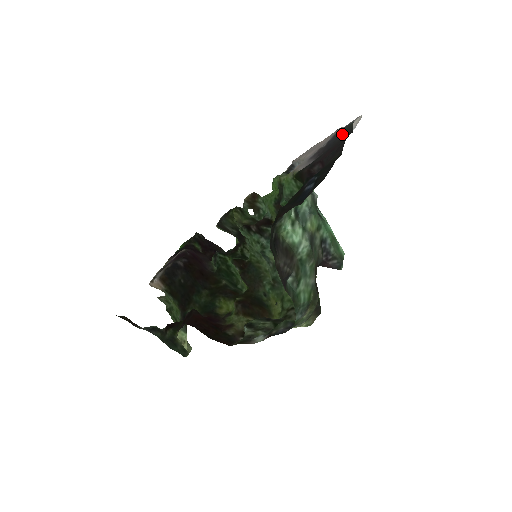
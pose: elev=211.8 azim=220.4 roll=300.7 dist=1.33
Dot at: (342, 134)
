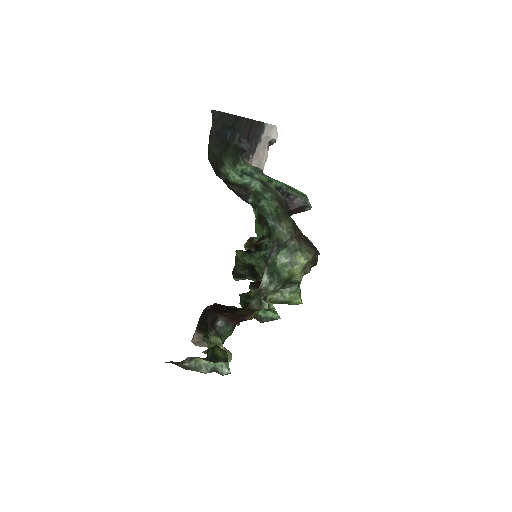
Dot at: (259, 130)
